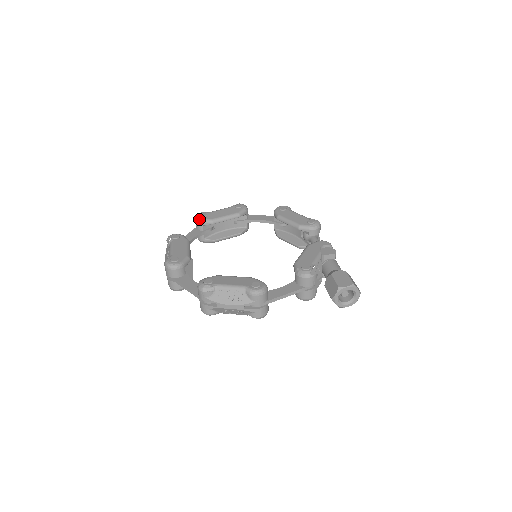
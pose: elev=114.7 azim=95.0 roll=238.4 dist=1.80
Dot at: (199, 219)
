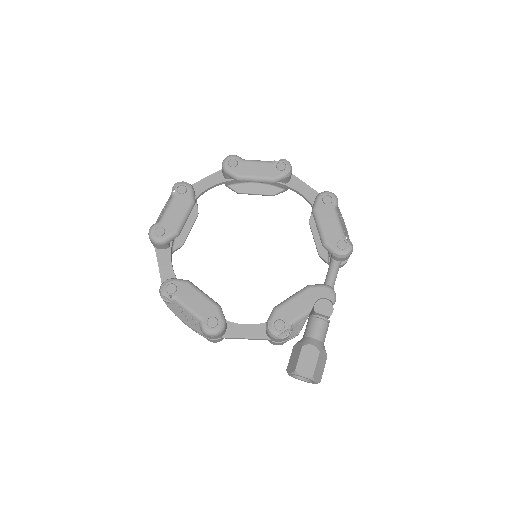
Dot at: (224, 167)
